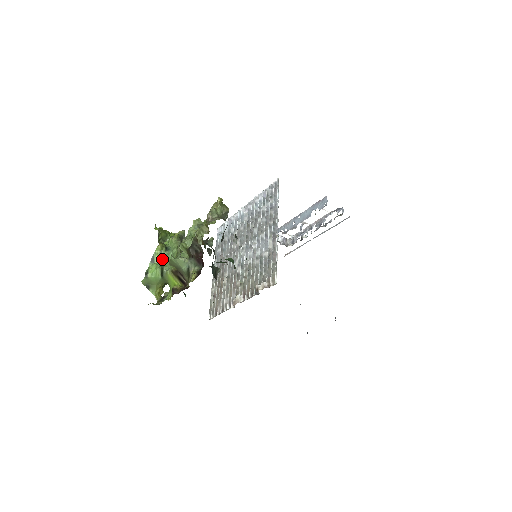
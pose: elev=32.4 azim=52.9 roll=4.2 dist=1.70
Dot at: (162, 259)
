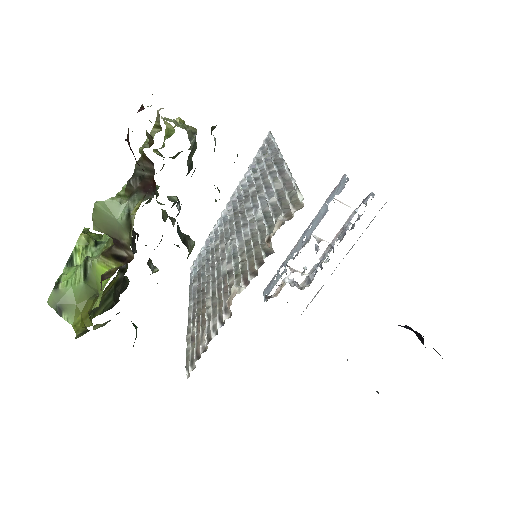
Dot at: occluded
